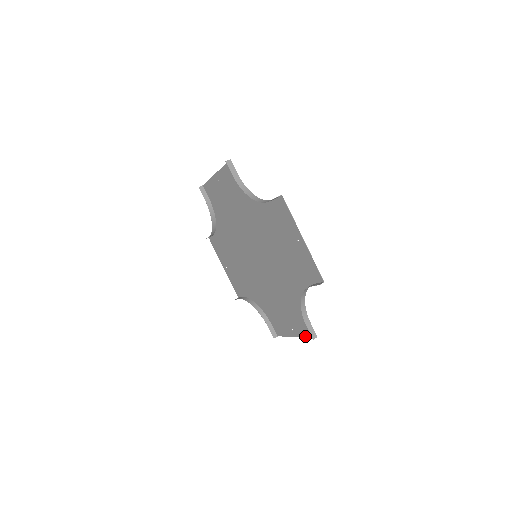
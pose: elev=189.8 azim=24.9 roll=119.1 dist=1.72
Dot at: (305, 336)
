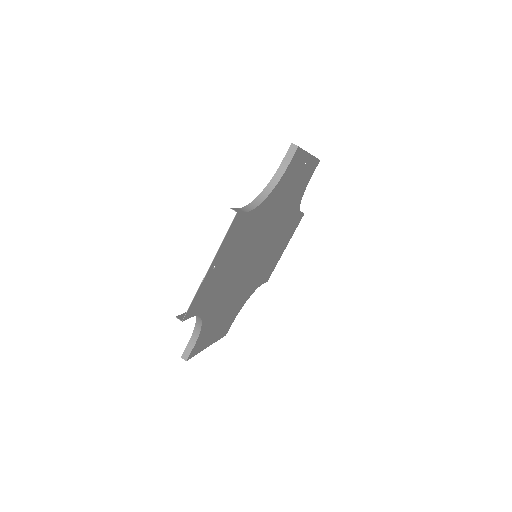
Dot at: (198, 352)
